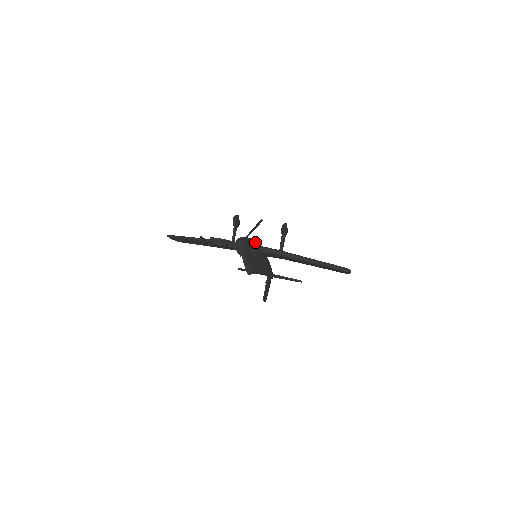
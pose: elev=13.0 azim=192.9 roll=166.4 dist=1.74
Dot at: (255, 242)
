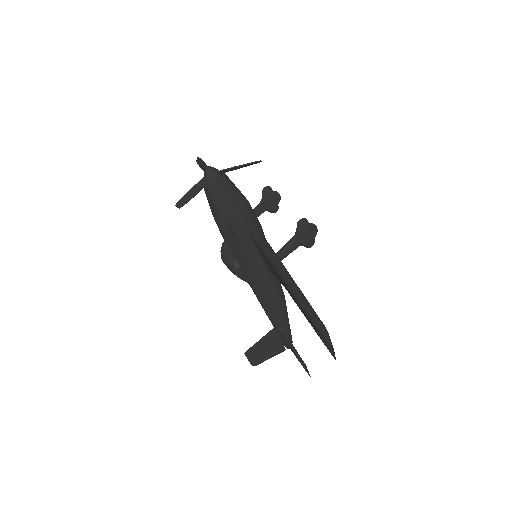
Dot at: (245, 206)
